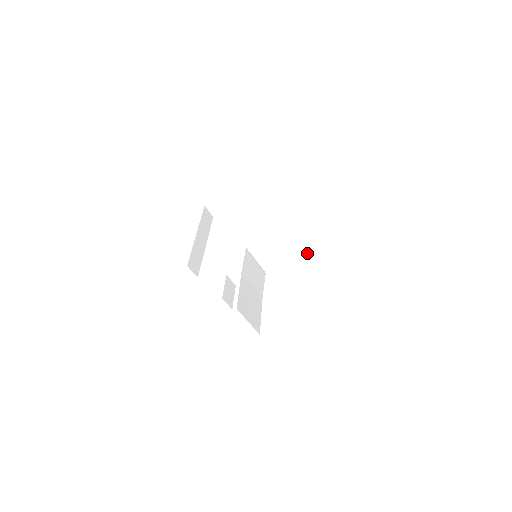
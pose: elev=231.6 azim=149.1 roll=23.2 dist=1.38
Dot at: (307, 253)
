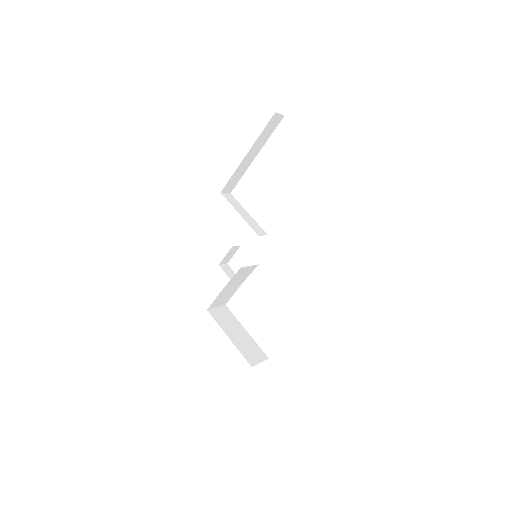
Dot at: occluded
